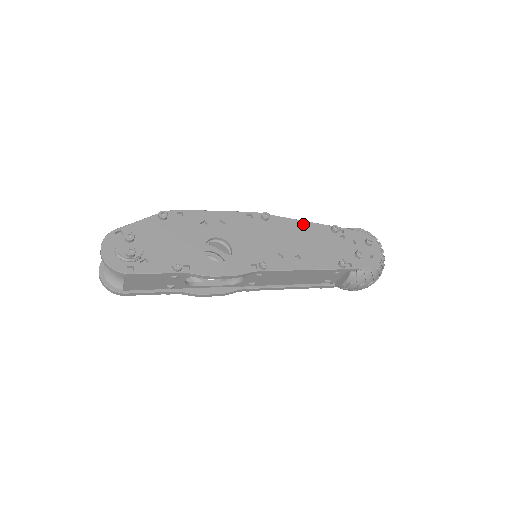
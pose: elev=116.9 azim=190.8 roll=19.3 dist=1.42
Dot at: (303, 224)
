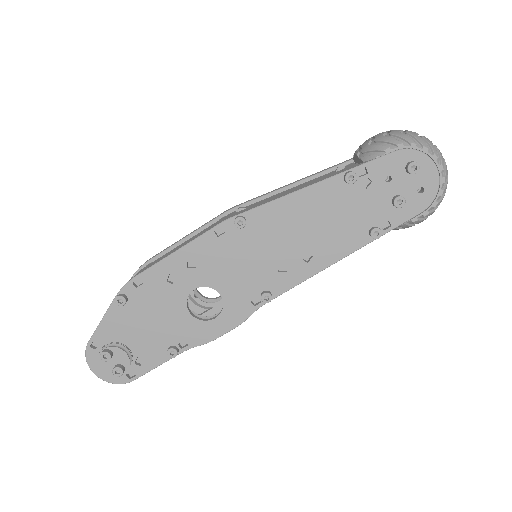
Dot at: (299, 197)
